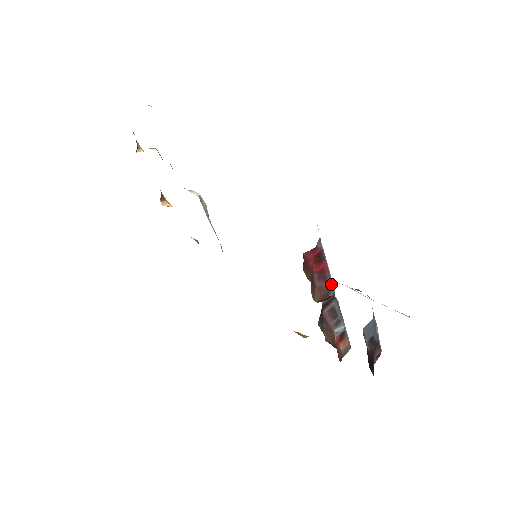
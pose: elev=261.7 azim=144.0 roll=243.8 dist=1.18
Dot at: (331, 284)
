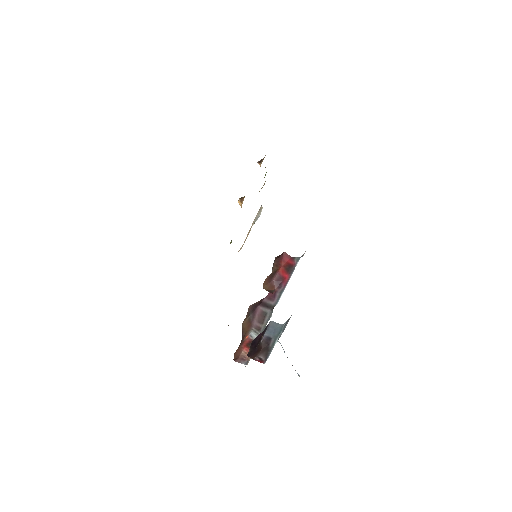
Dot at: (279, 297)
